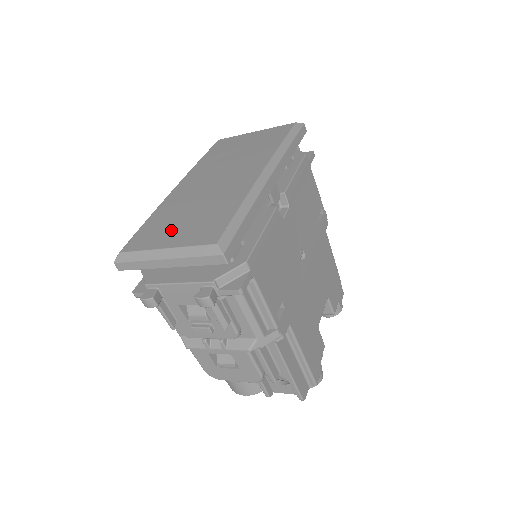
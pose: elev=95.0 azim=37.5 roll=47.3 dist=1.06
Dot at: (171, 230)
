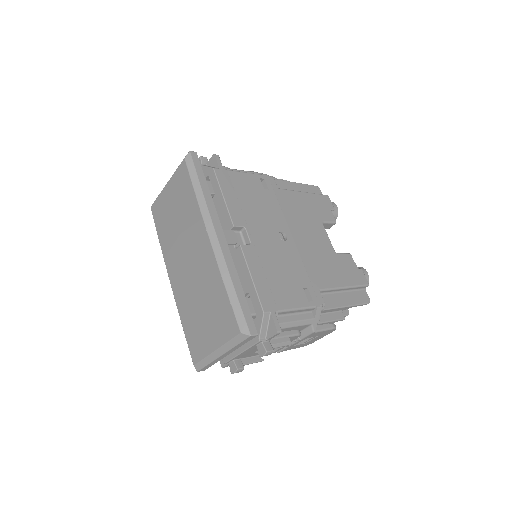
Dot at: (205, 331)
